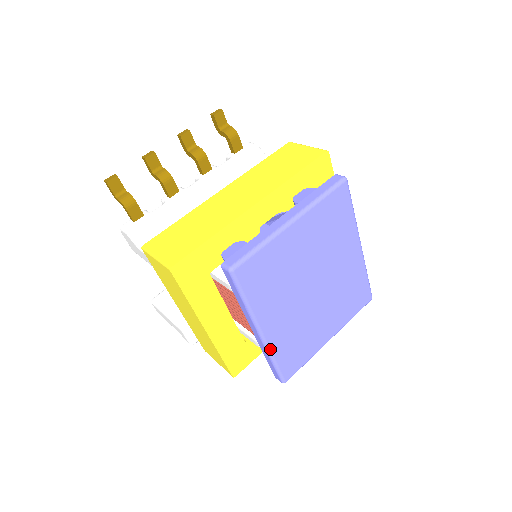
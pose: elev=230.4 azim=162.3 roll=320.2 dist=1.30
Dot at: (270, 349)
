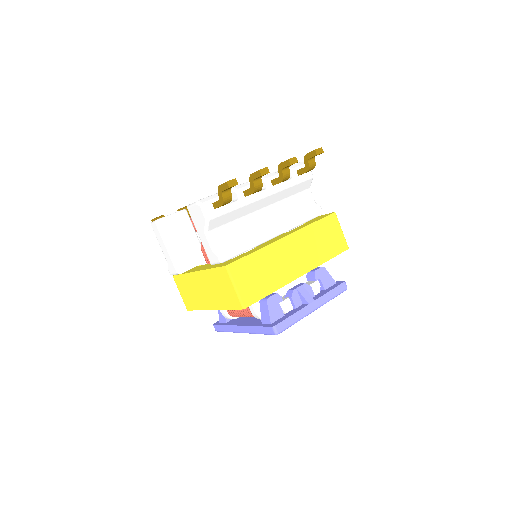
Dot at: (236, 332)
